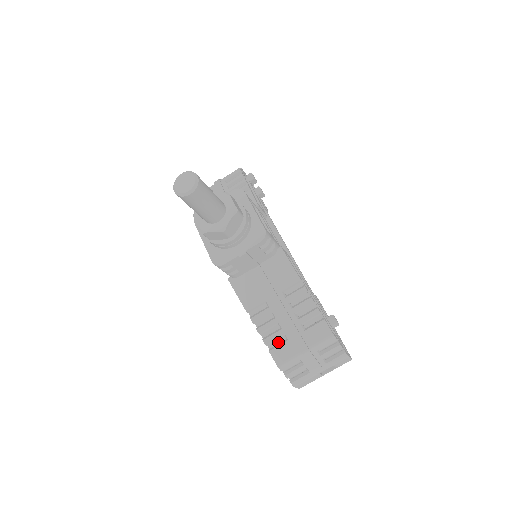
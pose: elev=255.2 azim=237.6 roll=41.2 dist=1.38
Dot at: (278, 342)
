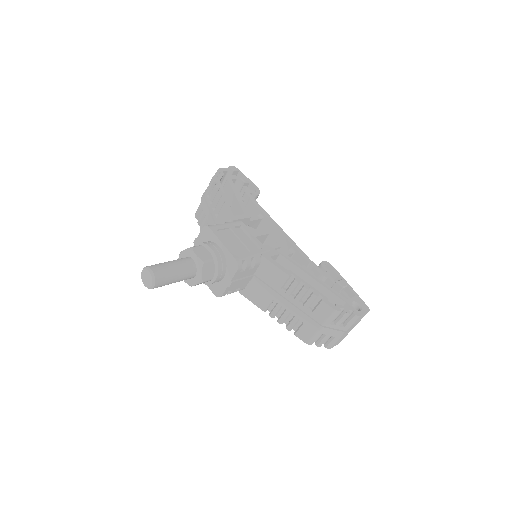
Dot at: (299, 325)
